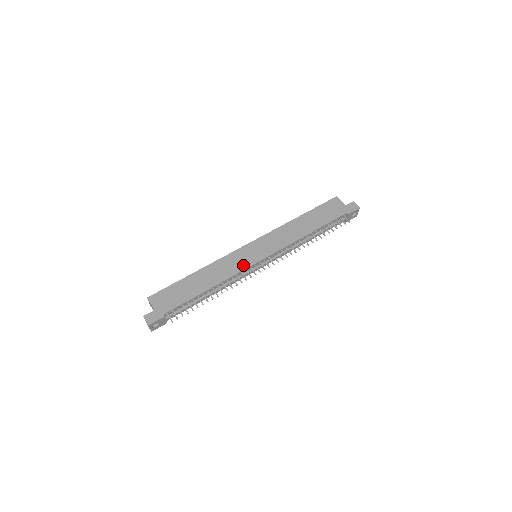
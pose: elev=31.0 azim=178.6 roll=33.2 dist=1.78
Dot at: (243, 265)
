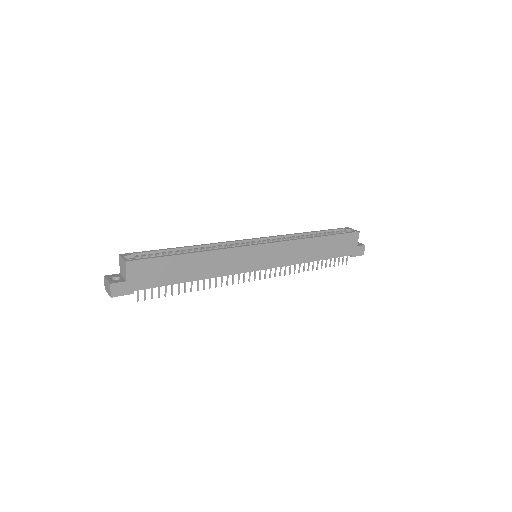
Dot at: (241, 268)
